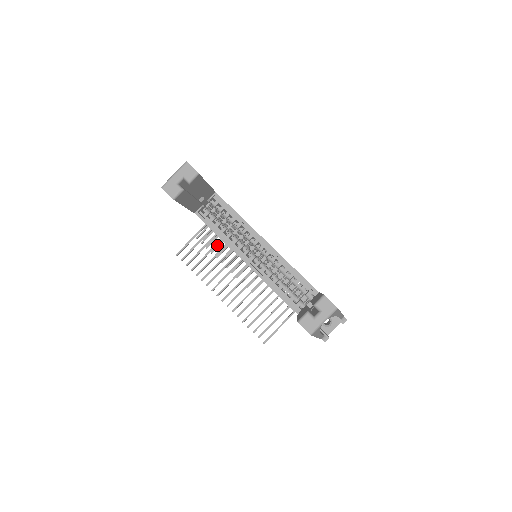
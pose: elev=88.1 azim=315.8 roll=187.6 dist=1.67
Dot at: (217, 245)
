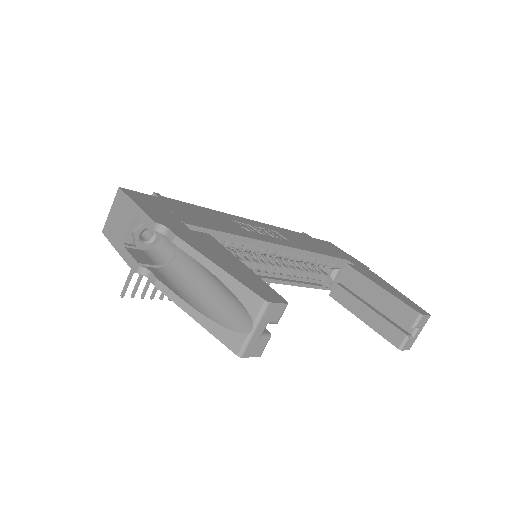
Dot at: occluded
